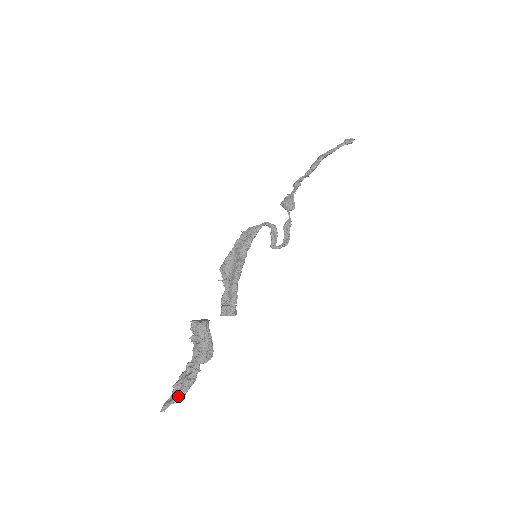
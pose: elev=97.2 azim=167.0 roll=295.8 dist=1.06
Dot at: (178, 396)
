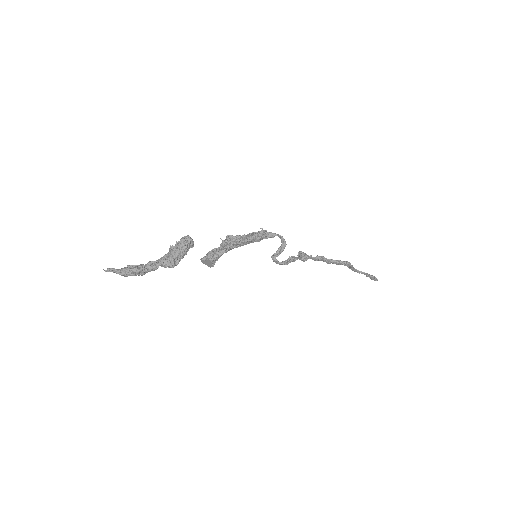
Dot at: (126, 269)
